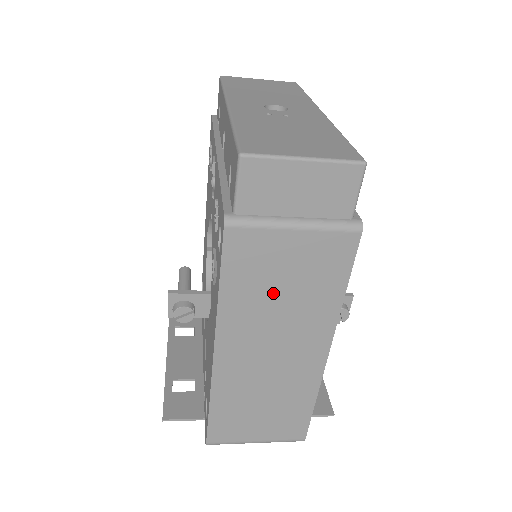
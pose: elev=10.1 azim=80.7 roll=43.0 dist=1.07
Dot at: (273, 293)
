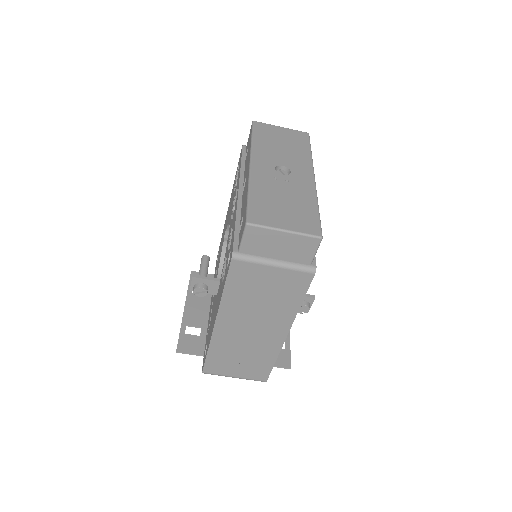
Dot at: (256, 297)
